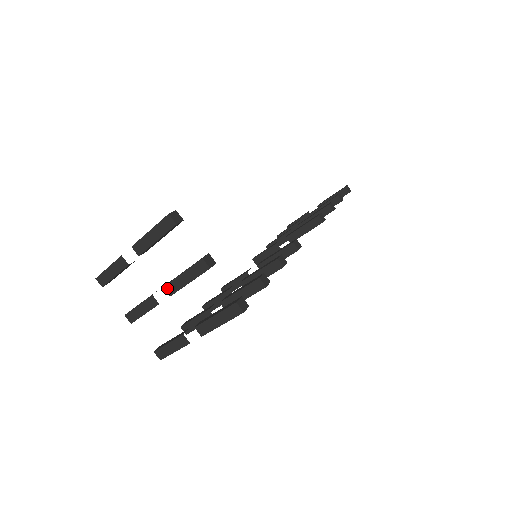
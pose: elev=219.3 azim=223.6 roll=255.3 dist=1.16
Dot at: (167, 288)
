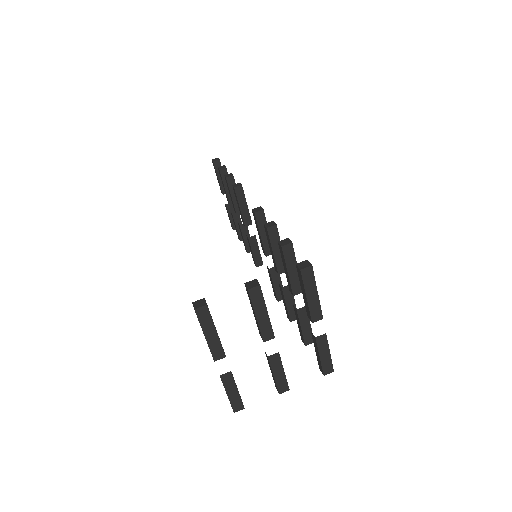
Dot at: (266, 338)
